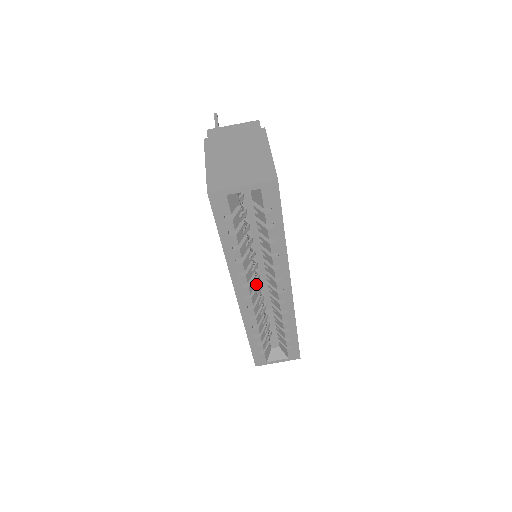
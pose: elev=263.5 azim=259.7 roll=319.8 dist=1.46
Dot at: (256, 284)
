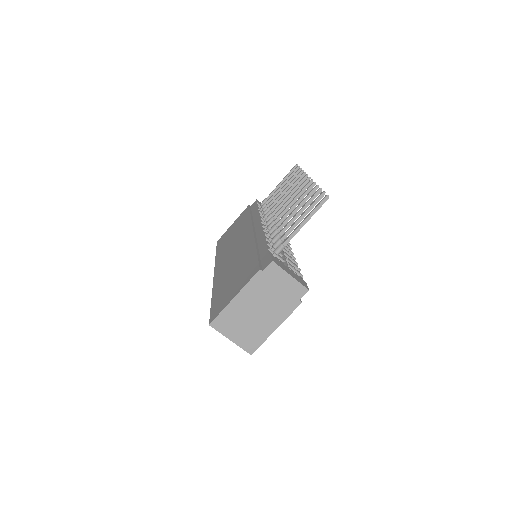
Dot at: occluded
